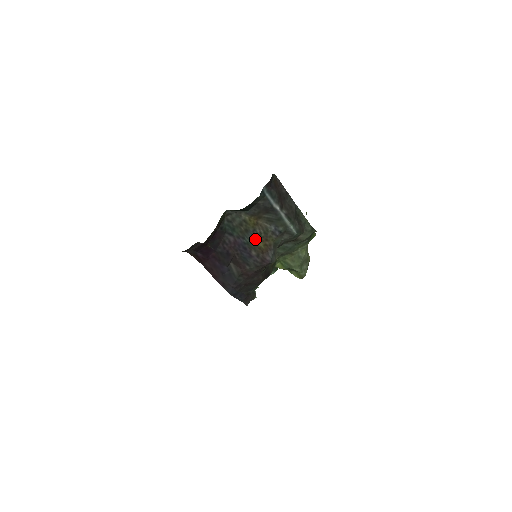
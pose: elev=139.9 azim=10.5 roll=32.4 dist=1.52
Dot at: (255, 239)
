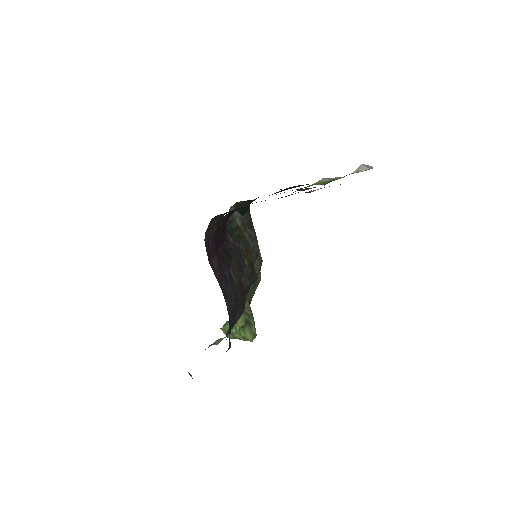
Dot at: (245, 249)
